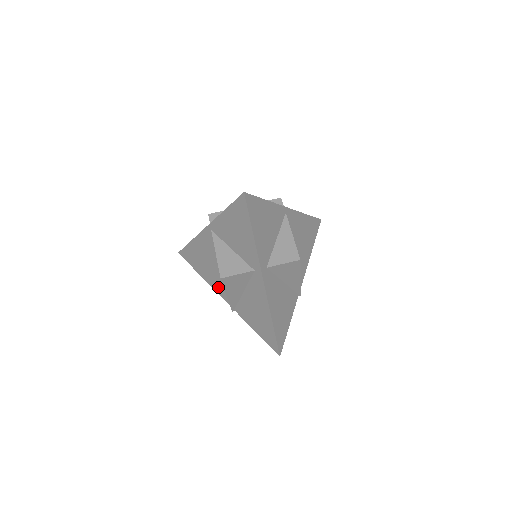
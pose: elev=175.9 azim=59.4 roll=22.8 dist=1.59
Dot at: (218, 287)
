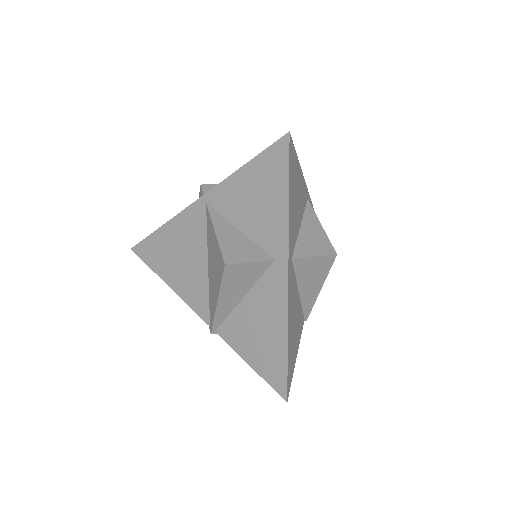
Dot at: (193, 296)
